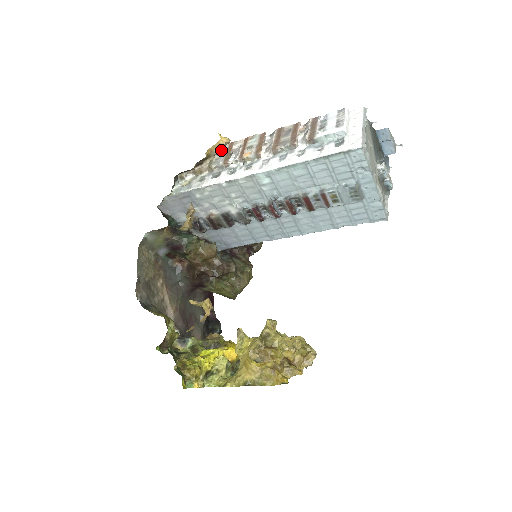
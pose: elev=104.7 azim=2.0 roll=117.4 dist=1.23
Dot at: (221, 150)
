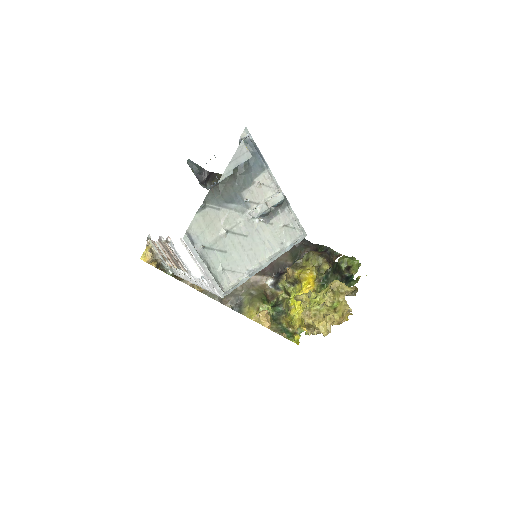
Dot at: (155, 257)
